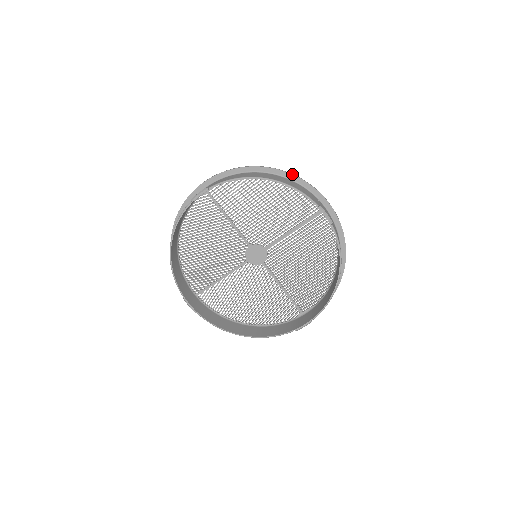
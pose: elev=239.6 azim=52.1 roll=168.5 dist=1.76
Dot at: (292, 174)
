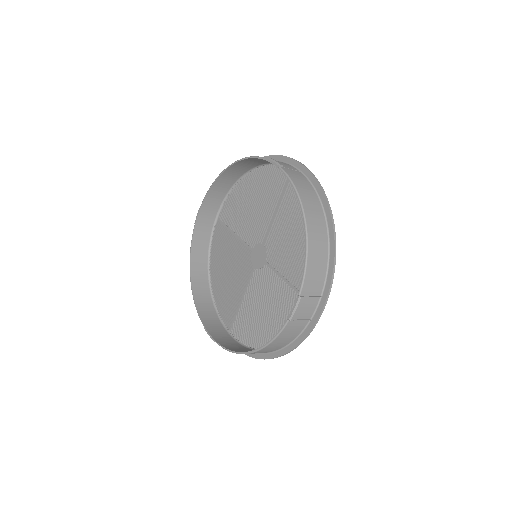
Dot at: occluded
